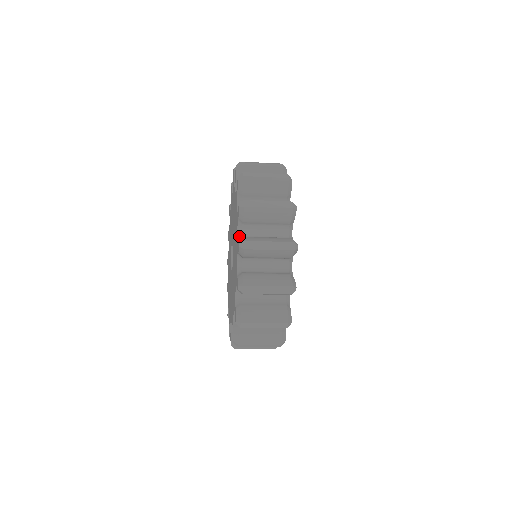
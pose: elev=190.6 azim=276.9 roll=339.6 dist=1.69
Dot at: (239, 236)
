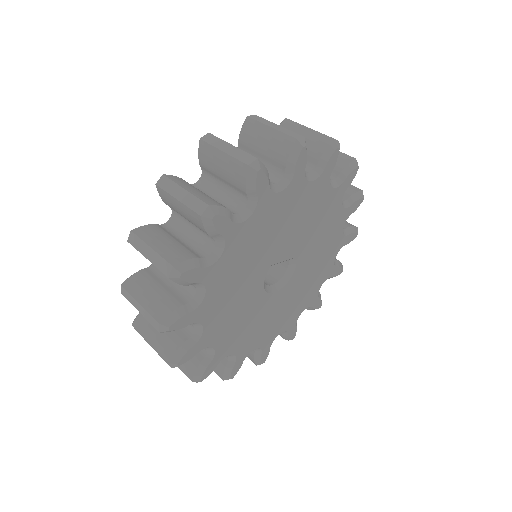
Dot at: occluded
